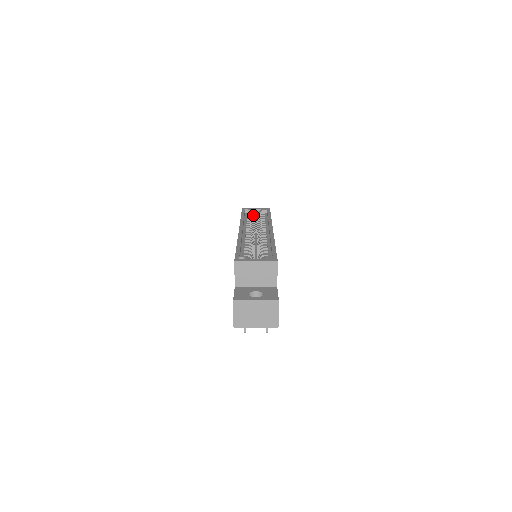
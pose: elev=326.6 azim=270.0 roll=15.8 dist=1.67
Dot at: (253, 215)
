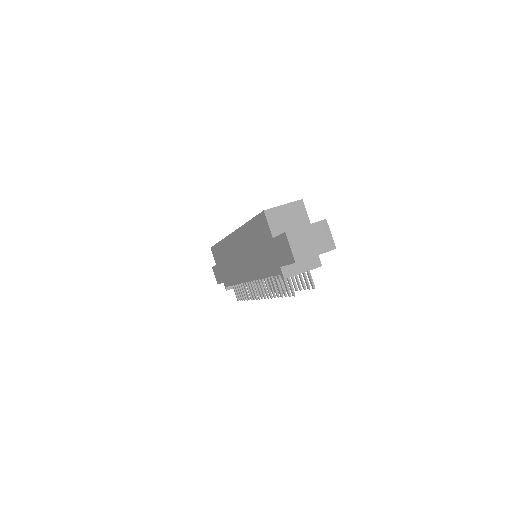
Dot at: occluded
